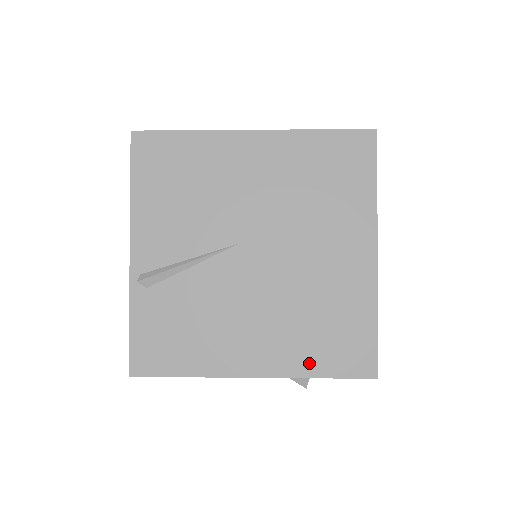
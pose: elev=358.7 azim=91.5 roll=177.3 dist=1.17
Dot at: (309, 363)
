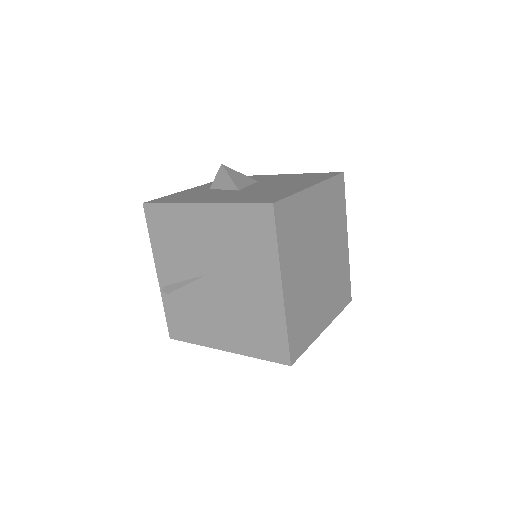
Dot at: (252, 349)
